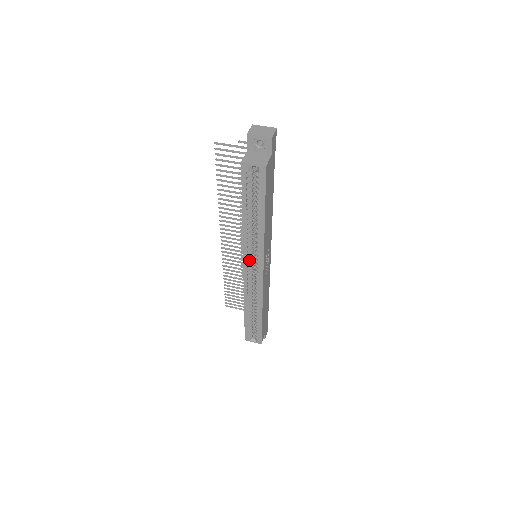
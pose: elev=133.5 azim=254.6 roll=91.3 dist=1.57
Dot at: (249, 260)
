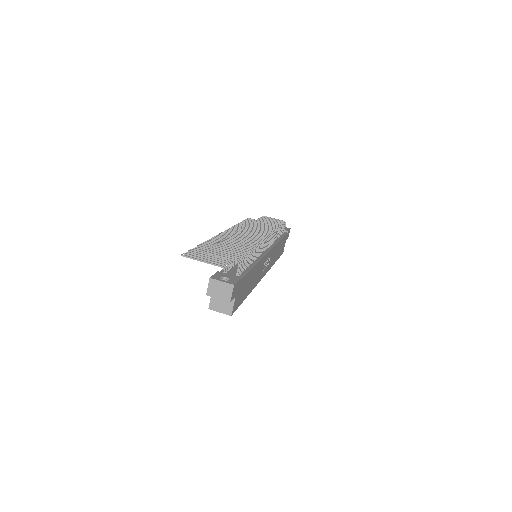
Dot at: occluded
